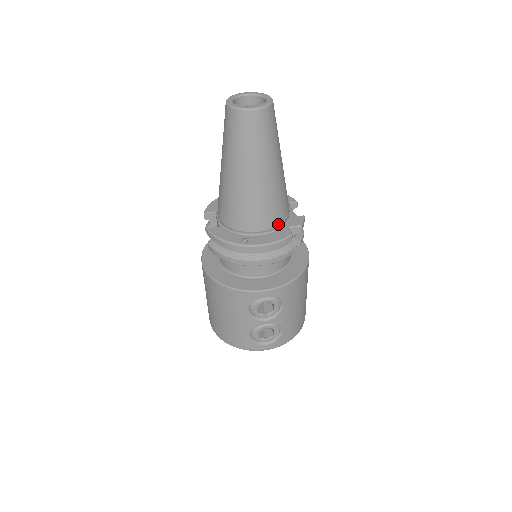
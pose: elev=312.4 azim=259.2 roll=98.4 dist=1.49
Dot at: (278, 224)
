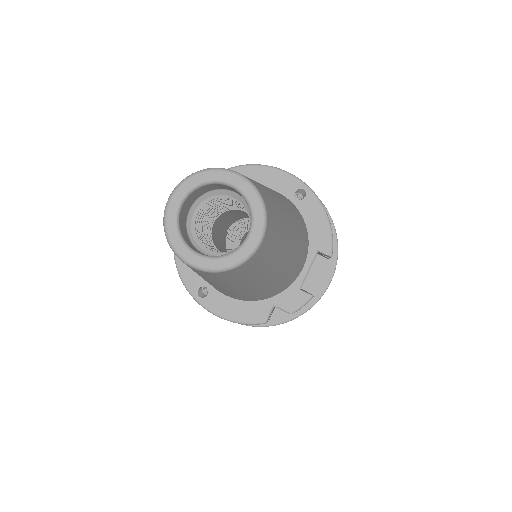
Dot at: (256, 300)
